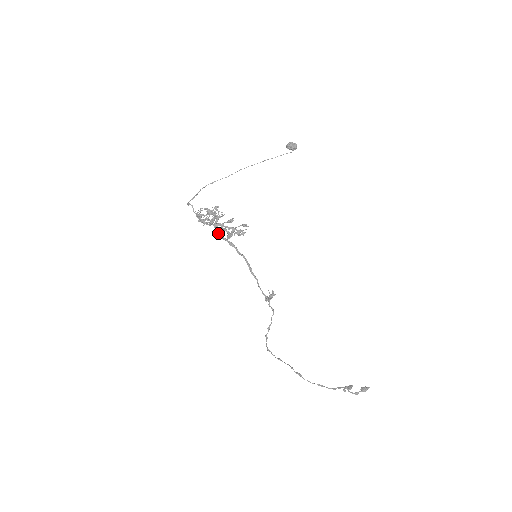
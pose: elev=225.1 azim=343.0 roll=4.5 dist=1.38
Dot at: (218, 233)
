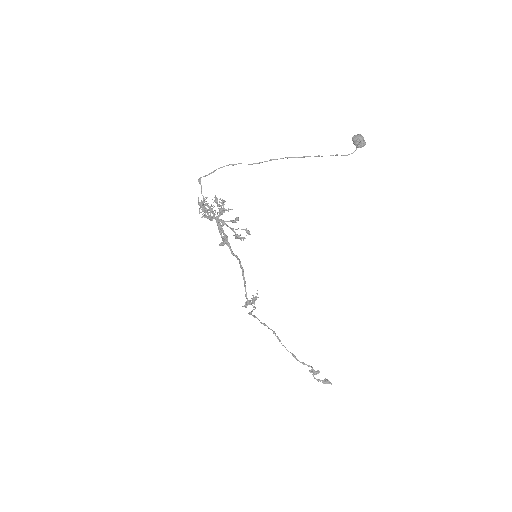
Dot at: (218, 227)
